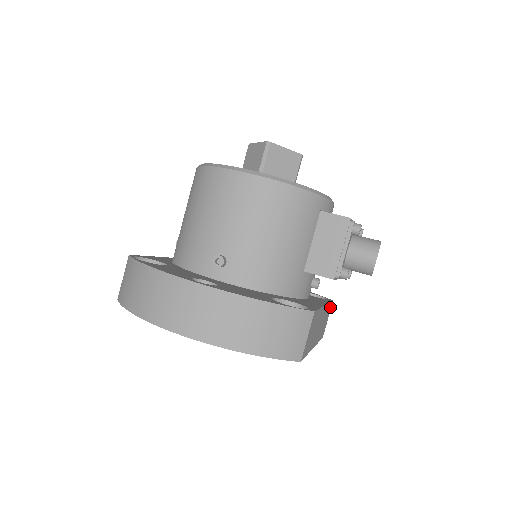
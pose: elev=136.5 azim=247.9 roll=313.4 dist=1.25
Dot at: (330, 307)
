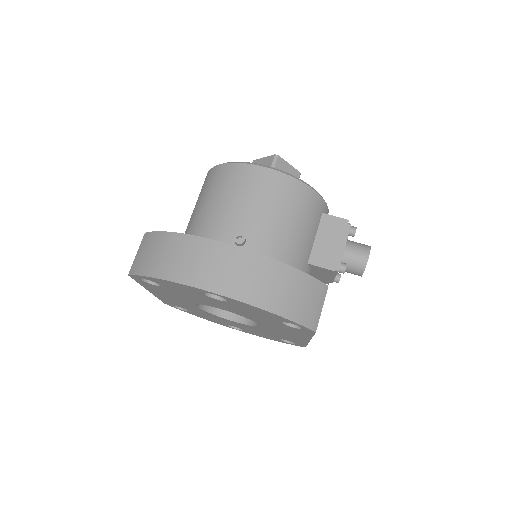
Dot at: occluded
